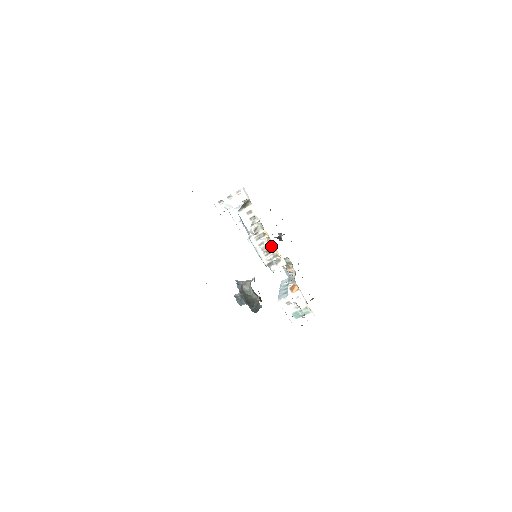
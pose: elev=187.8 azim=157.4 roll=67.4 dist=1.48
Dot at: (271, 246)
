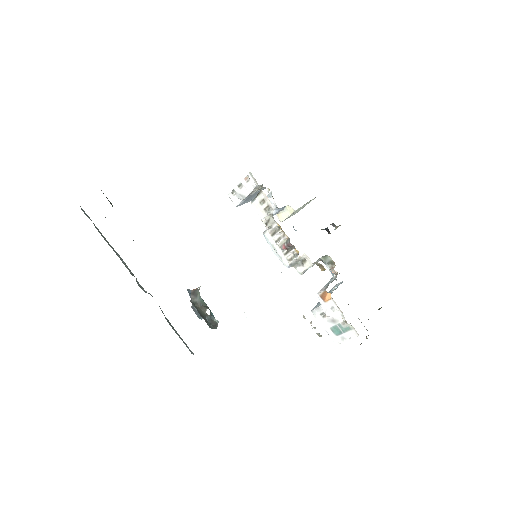
Dot at: (287, 242)
